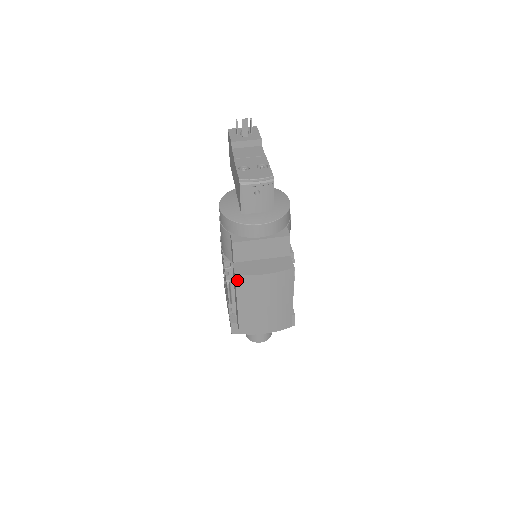
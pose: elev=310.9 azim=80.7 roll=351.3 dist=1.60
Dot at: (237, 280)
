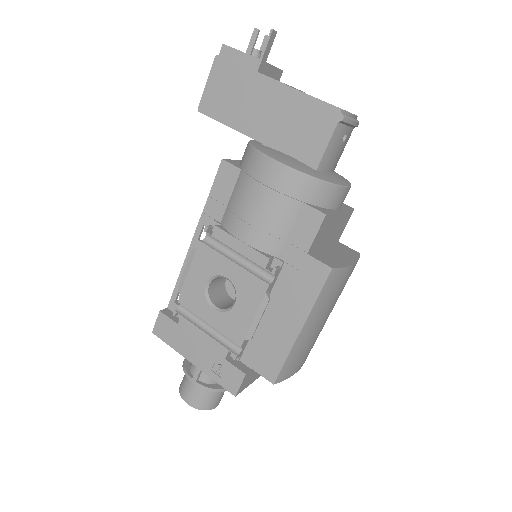
Dot at: (329, 278)
